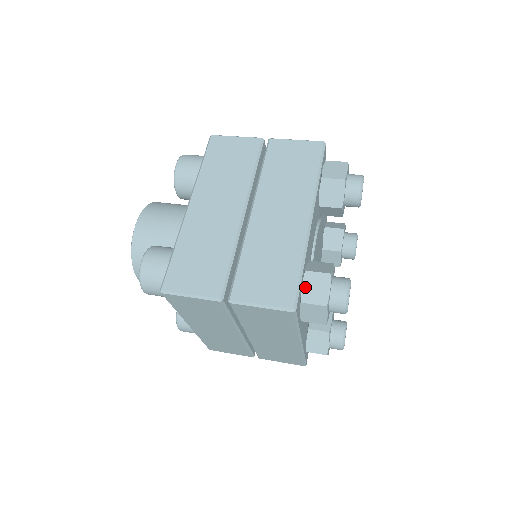
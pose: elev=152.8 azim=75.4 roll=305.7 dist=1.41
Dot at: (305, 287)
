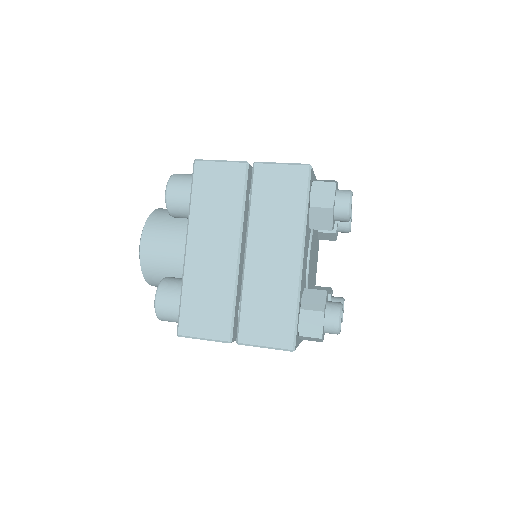
Dot at: (301, 323)
